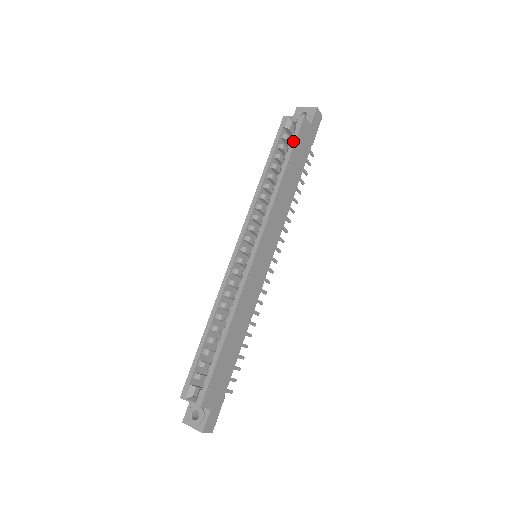
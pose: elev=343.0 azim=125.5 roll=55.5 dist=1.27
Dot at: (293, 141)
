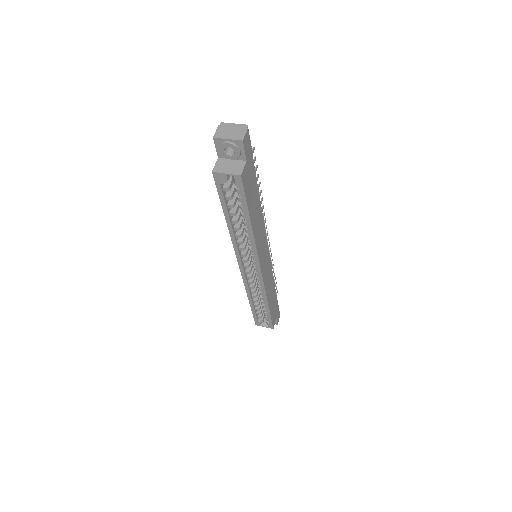
Dot at: (243, 200)
